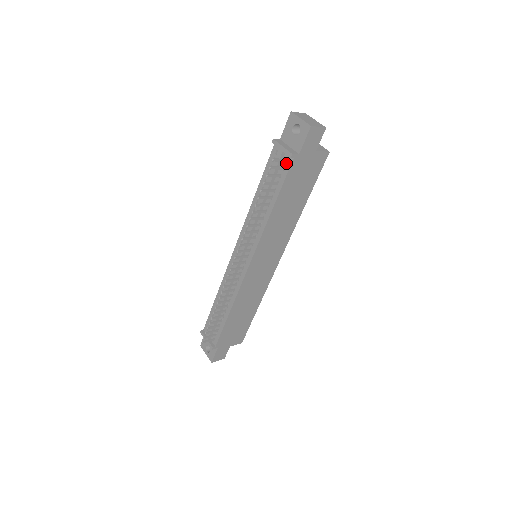
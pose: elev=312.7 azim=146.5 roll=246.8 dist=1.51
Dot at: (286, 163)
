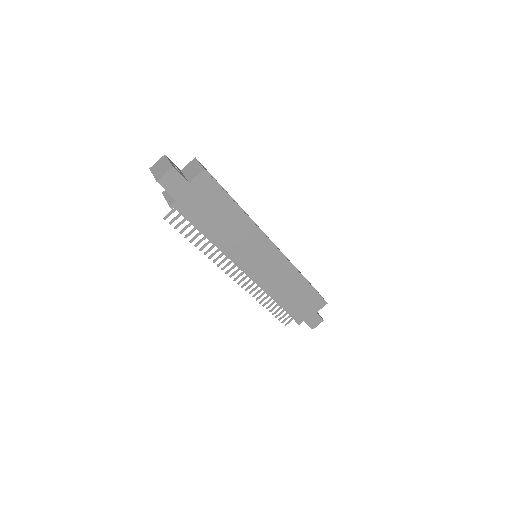
Dot at: occluded
